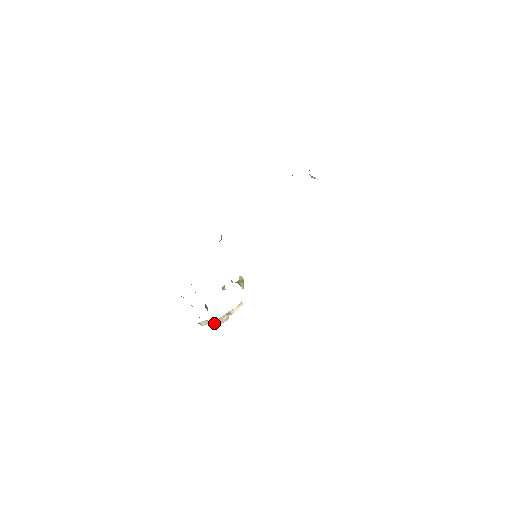
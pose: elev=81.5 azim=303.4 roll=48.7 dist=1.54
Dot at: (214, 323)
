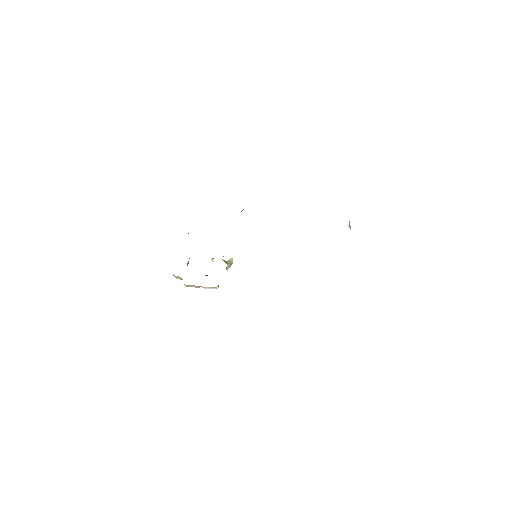
Dot at: (185, 285)
